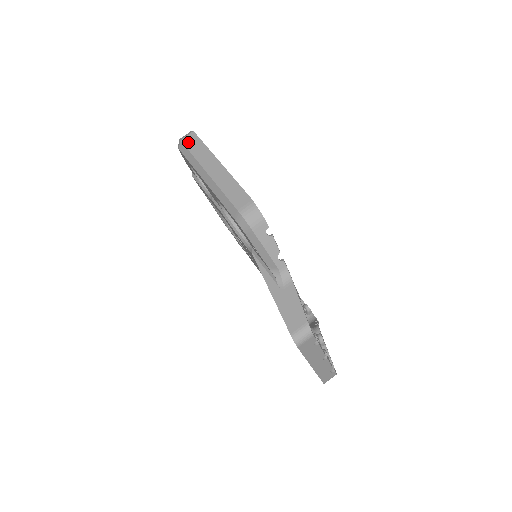
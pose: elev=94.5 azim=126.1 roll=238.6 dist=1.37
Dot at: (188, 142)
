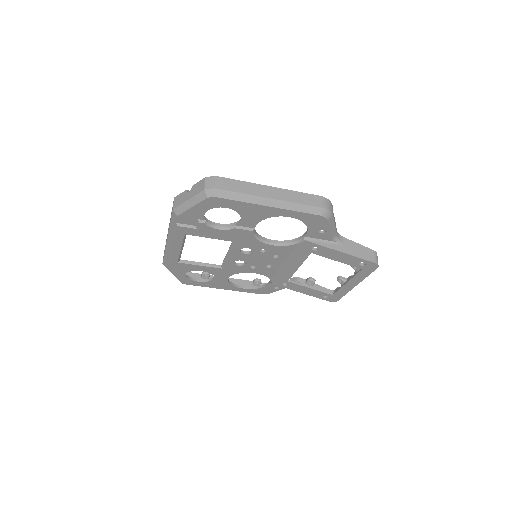
Dot at: (223, 186)
